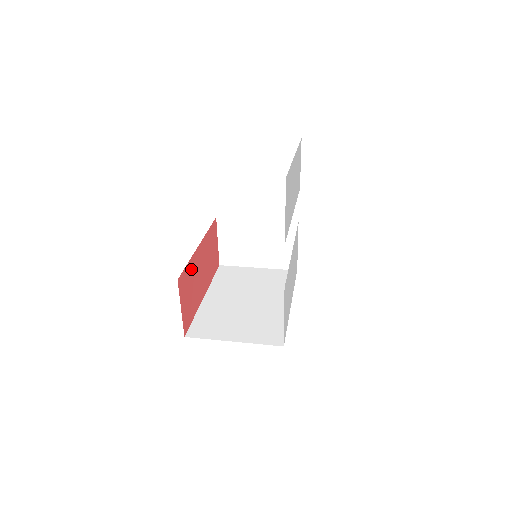
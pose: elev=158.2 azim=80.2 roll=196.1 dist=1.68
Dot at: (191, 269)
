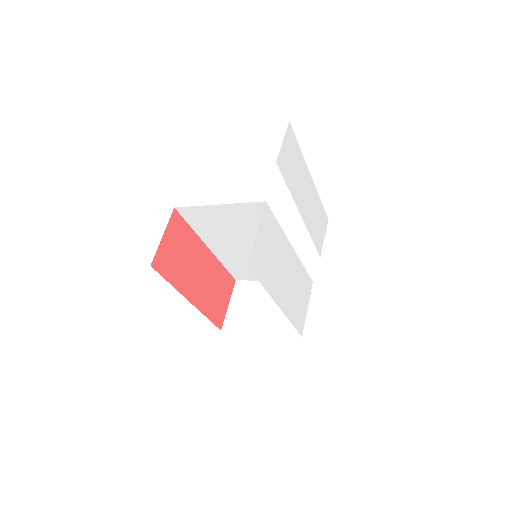
Dot at: (190, 241)
